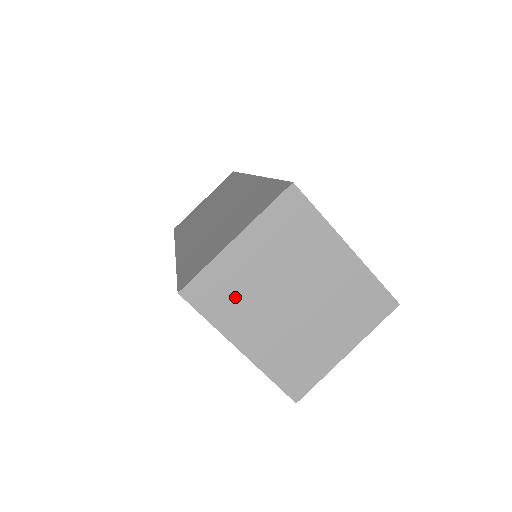
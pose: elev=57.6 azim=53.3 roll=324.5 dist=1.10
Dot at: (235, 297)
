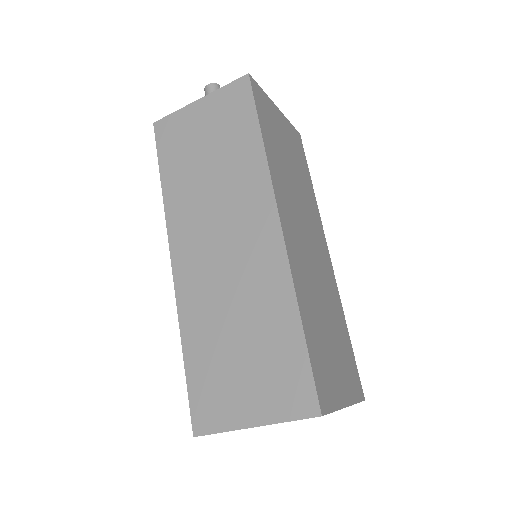
Dot at: occluded
